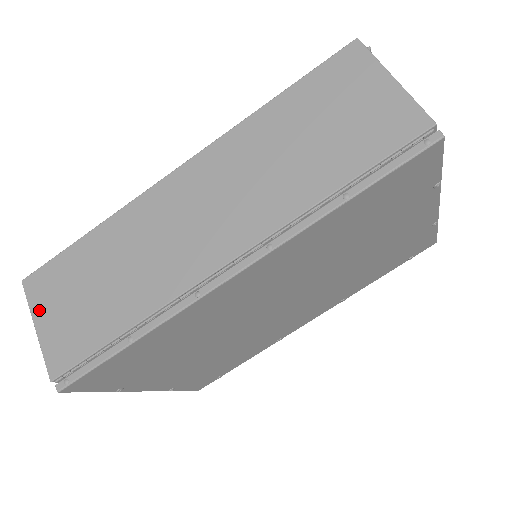
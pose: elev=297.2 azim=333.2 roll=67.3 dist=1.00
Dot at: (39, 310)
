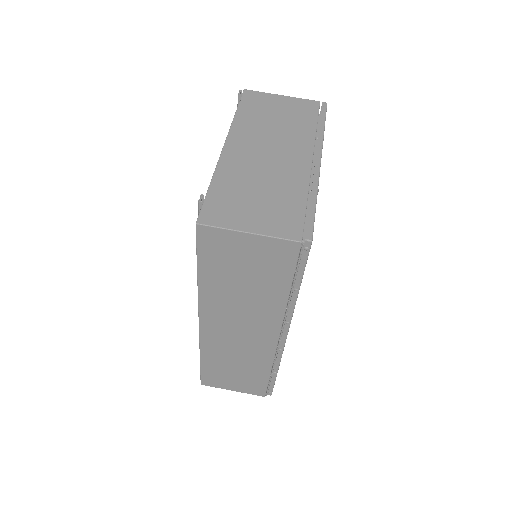
Dot at: (224, 387)
